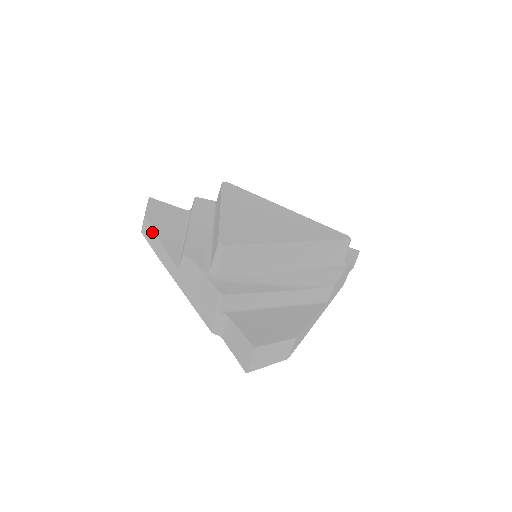
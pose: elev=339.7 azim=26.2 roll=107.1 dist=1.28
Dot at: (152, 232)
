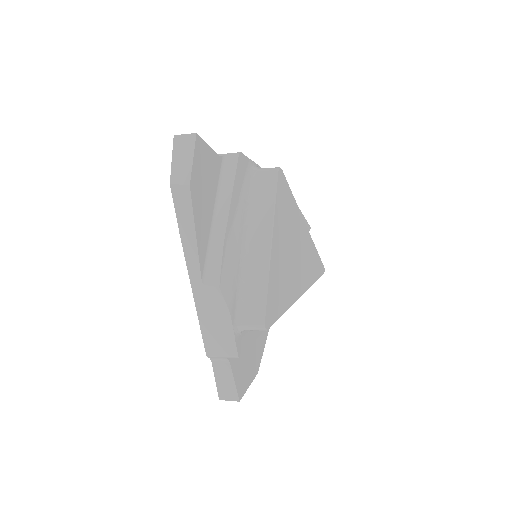
Dot at: (190, 213)
